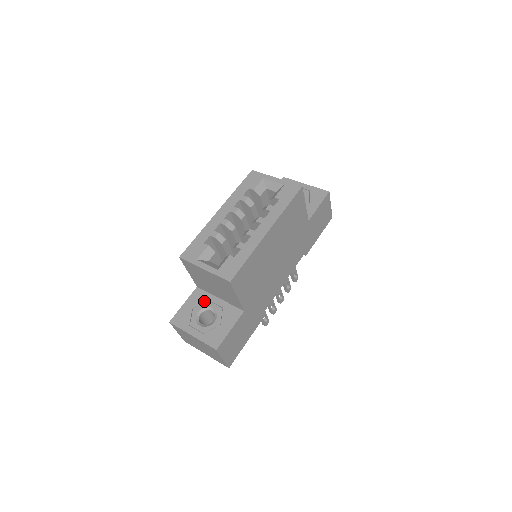
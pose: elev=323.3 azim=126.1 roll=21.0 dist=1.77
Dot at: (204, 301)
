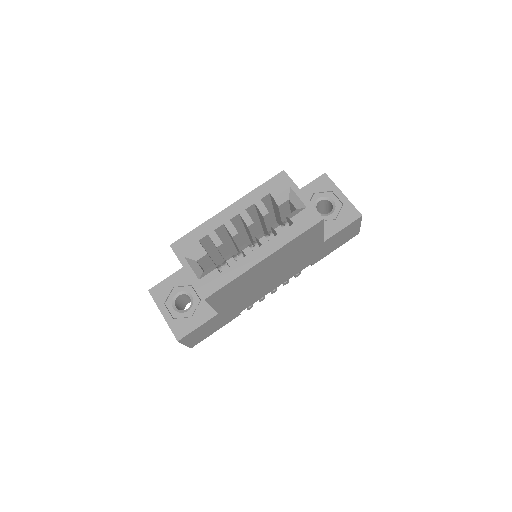
Dot at: (187, 284)
